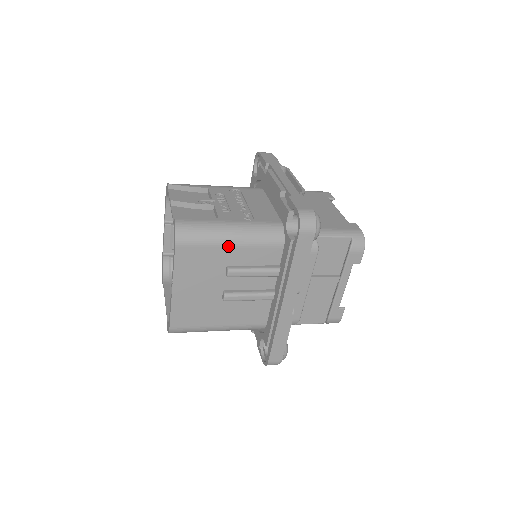
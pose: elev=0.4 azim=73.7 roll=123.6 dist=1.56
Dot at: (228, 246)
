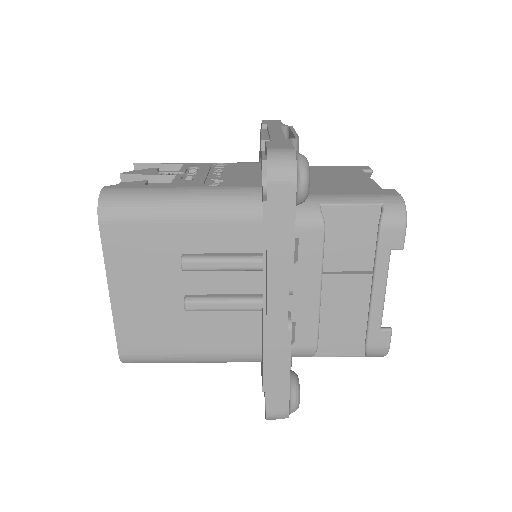
Dot at: (177, 221)
